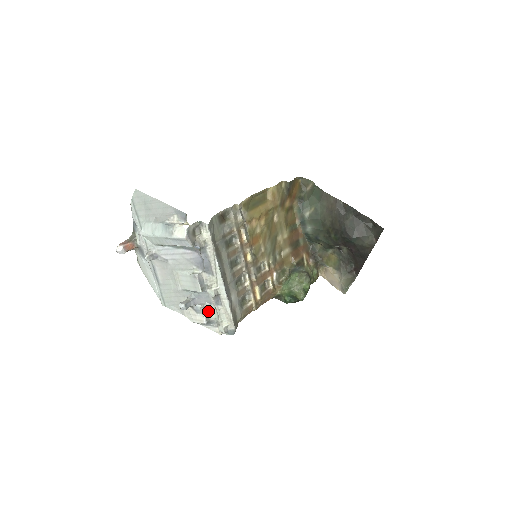
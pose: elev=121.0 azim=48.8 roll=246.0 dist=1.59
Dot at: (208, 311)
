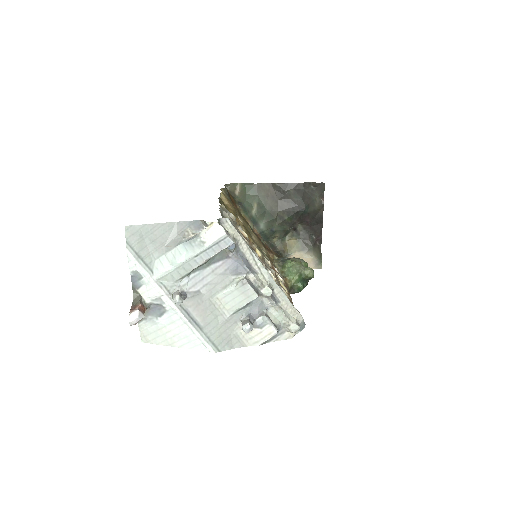
Dot at: (270, 318)
